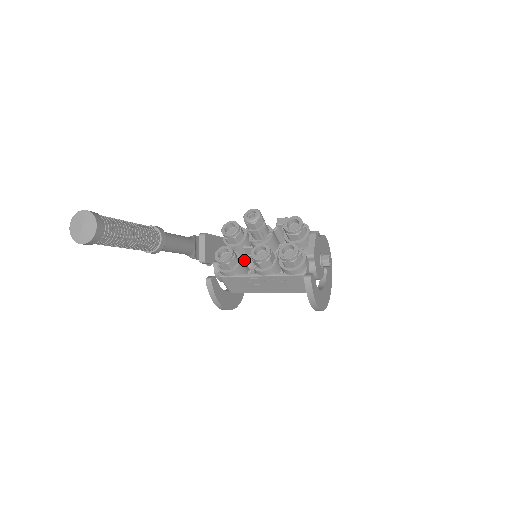
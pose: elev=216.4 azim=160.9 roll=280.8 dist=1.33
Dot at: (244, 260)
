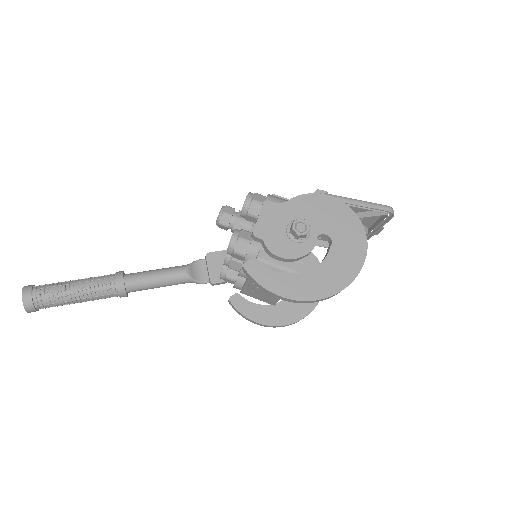
Dot at: occluded
